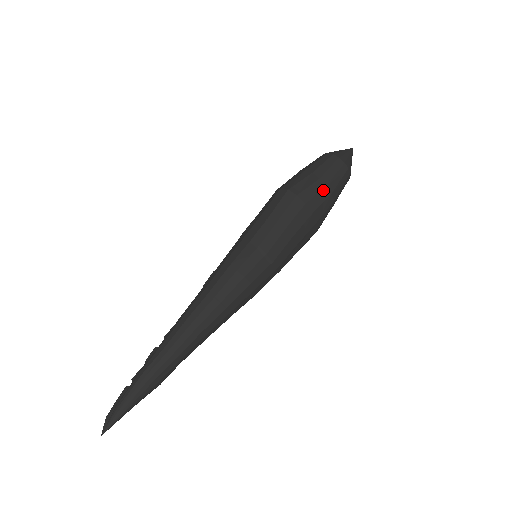
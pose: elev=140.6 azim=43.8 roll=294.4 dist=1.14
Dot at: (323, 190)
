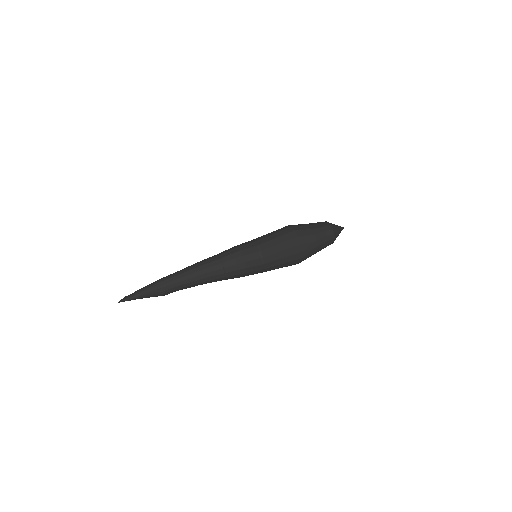
Dot at: (312, 235)
